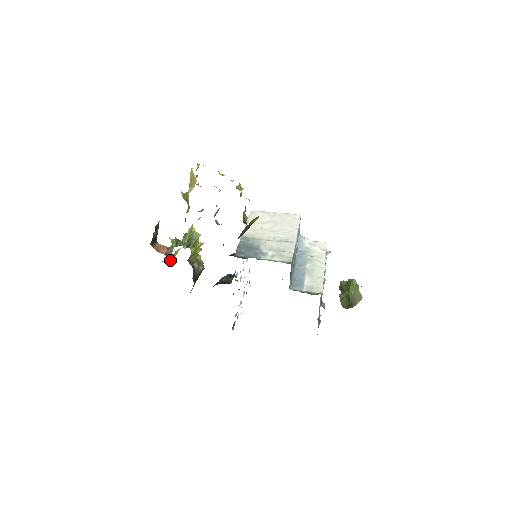
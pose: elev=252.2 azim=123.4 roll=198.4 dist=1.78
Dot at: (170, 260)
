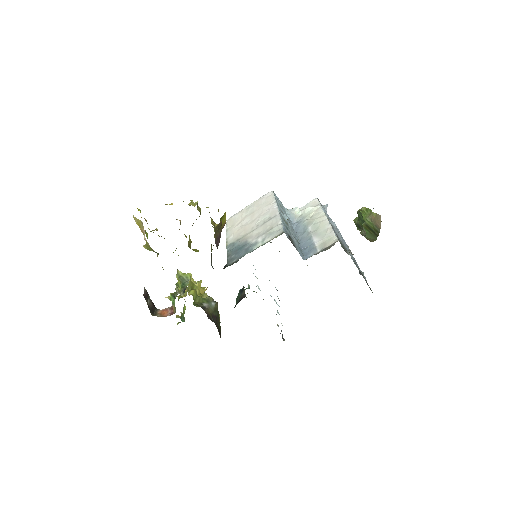
Dot at: (183, 319)
